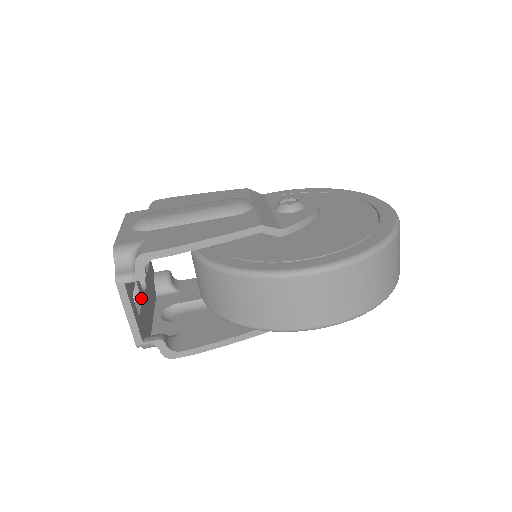
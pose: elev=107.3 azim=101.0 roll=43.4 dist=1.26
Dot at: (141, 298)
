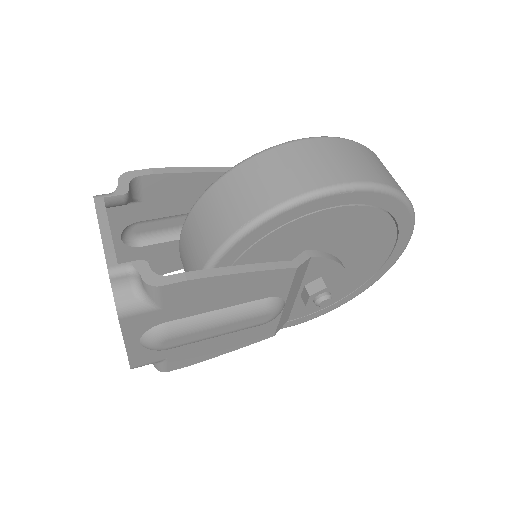
Dot at: occluded
